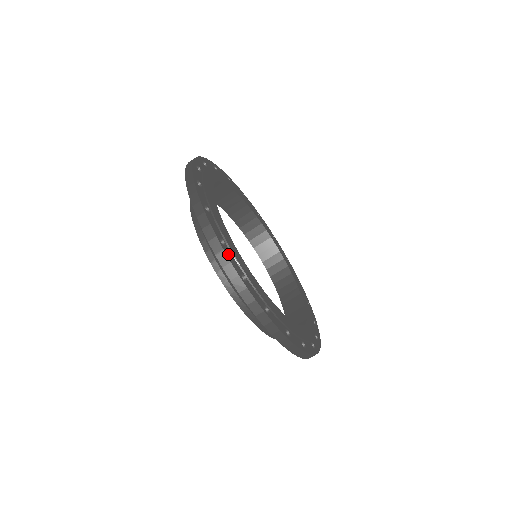
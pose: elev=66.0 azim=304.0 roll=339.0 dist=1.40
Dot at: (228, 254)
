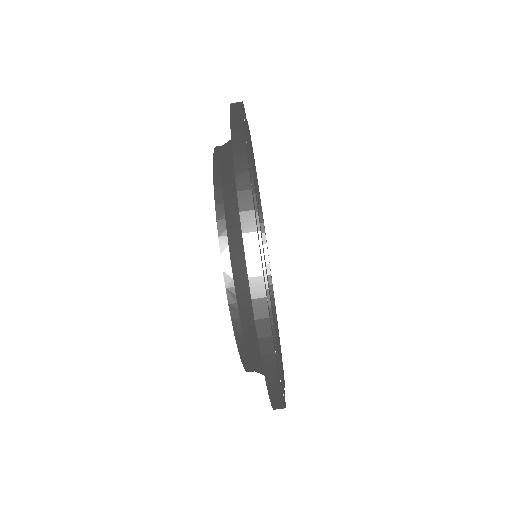
Dot at: (247, 151)
